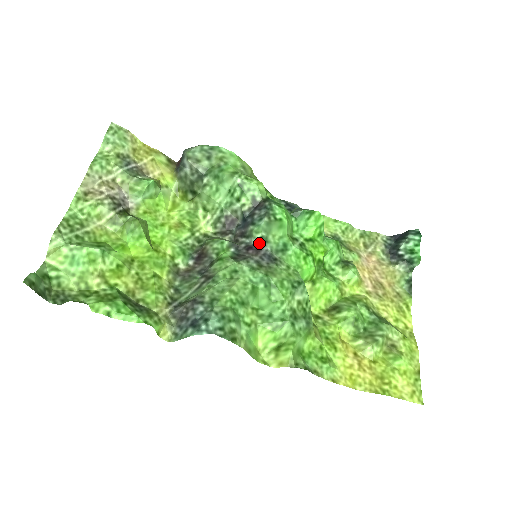
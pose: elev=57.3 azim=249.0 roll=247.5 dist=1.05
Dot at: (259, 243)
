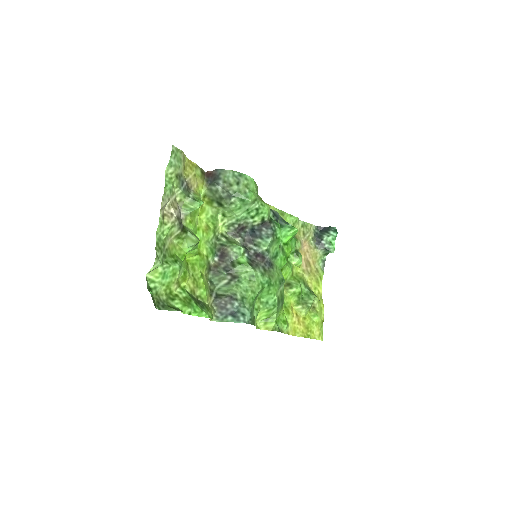
Dot at: (264, 253)
